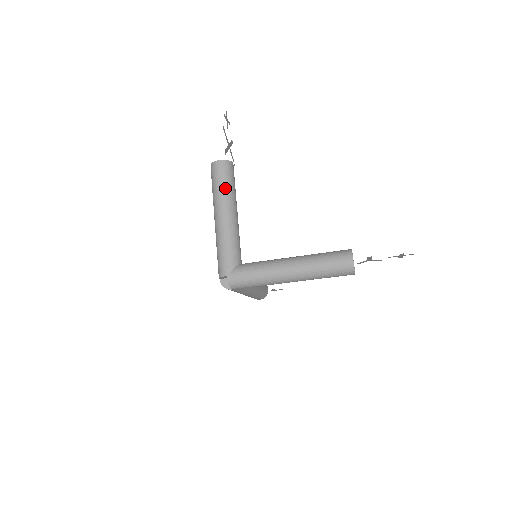
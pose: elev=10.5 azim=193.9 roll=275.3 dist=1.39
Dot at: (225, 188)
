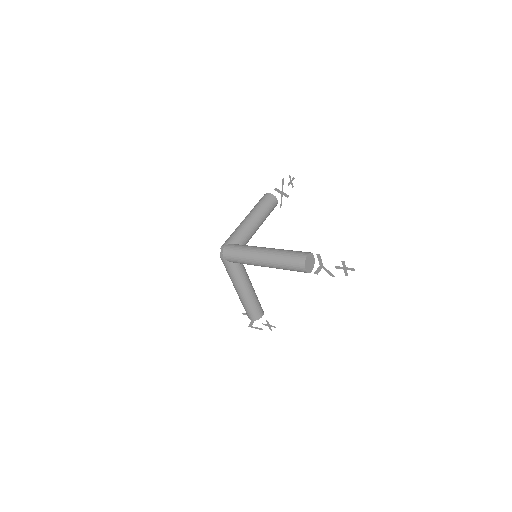
Dot at: (261, 206)
